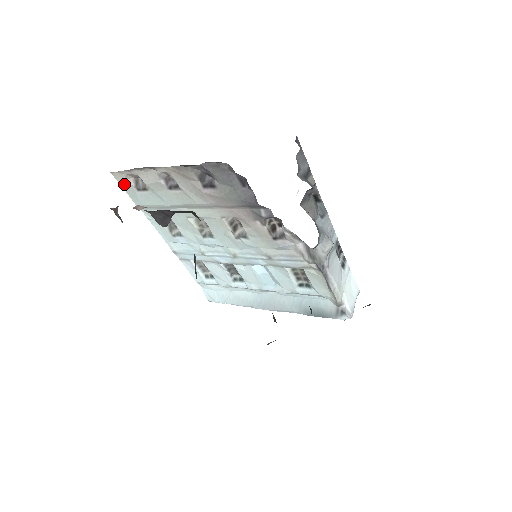
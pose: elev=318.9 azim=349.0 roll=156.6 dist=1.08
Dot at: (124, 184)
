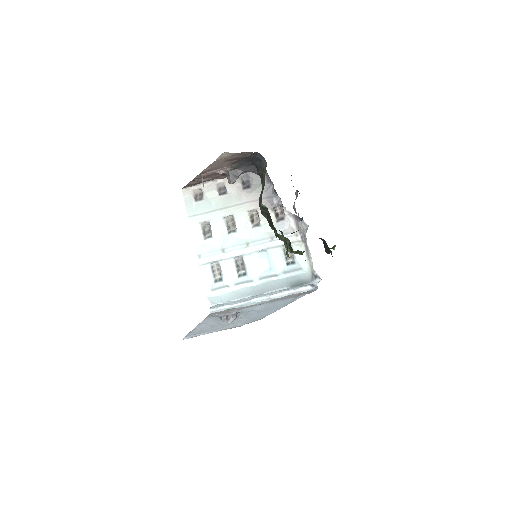
Dot at: (187, 198)
